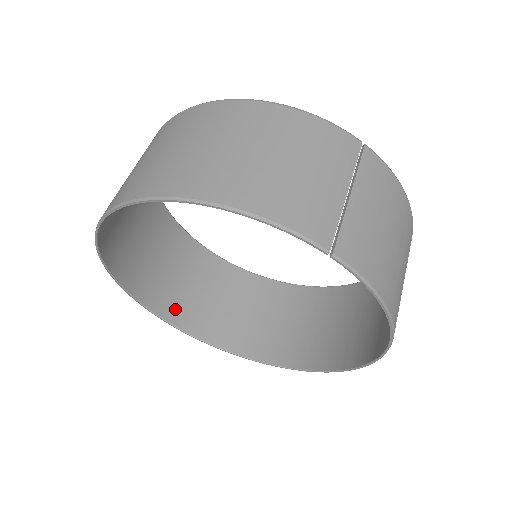
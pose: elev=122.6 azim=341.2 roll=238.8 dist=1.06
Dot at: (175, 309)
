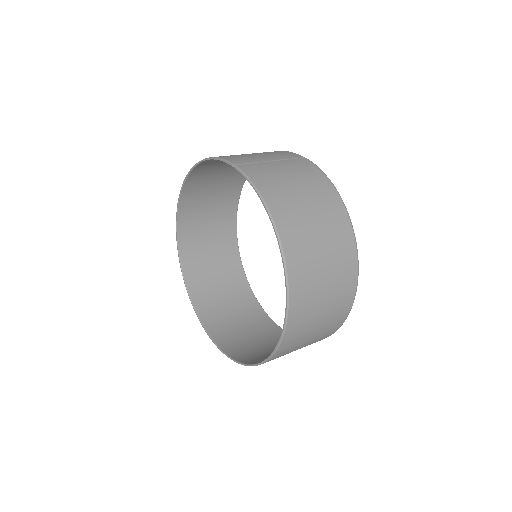
Dot at: (216, 327)
